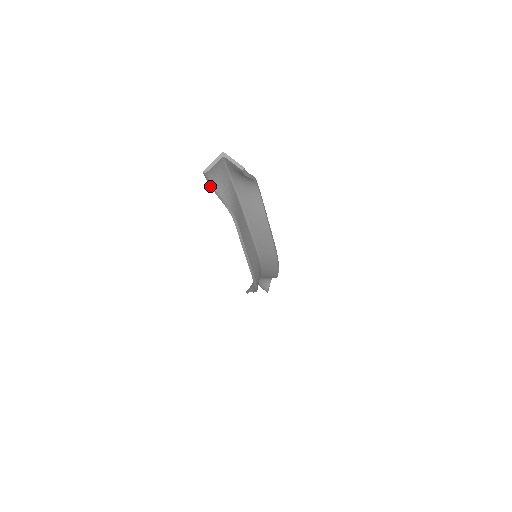
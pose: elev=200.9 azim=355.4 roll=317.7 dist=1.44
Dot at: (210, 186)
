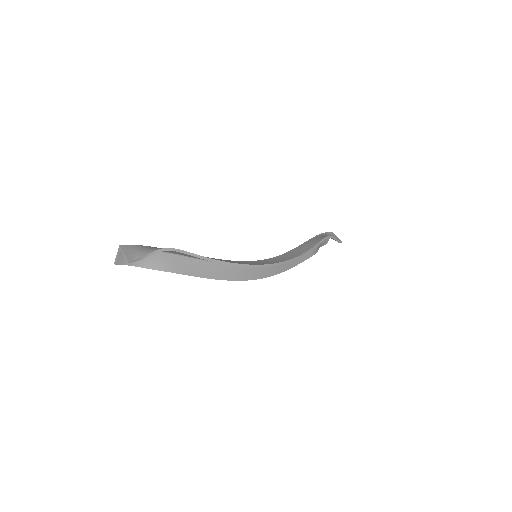
Dot at: (132, 264)
